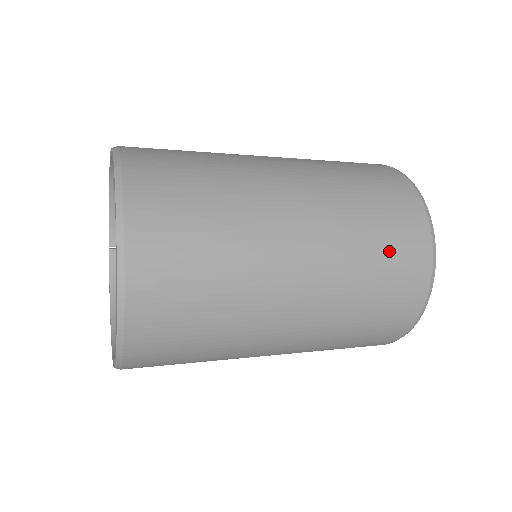
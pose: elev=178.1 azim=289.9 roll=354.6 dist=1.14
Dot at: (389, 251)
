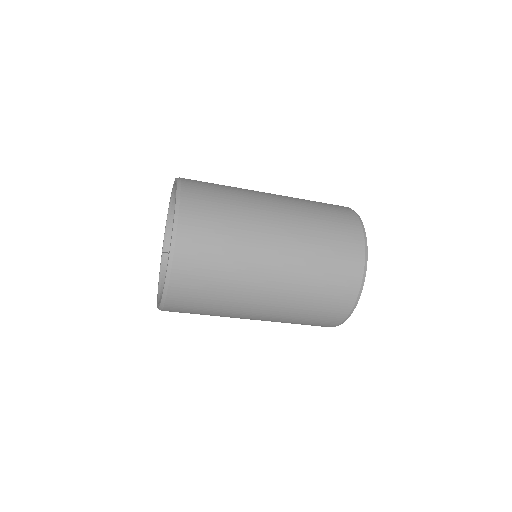
Dot at: (335, 244)
